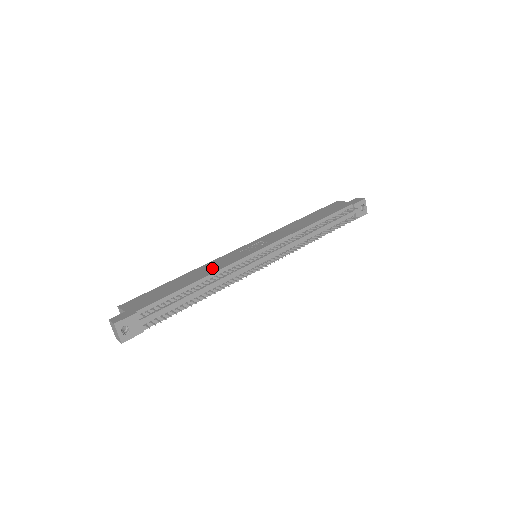
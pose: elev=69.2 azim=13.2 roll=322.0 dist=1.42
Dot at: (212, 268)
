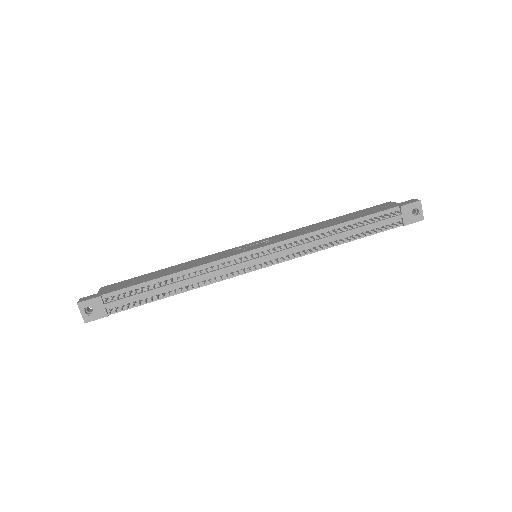
Dot at: (197, 263)
